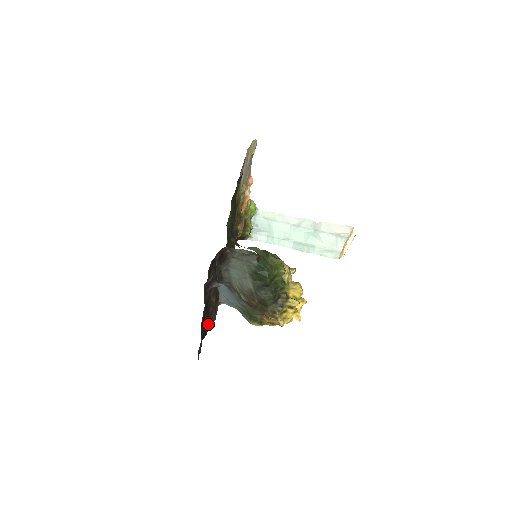
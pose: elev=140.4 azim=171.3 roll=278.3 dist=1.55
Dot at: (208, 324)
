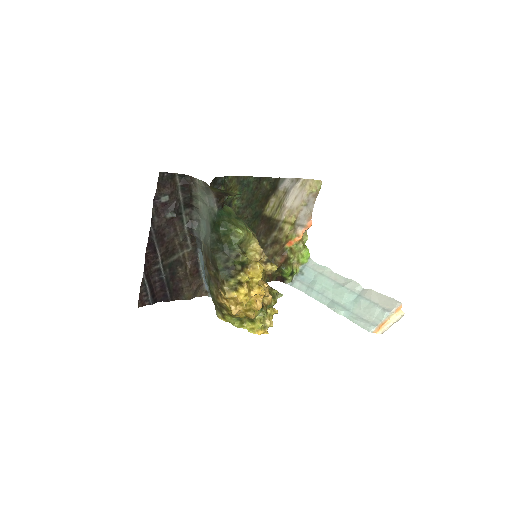
Dot at: (175, 290)
